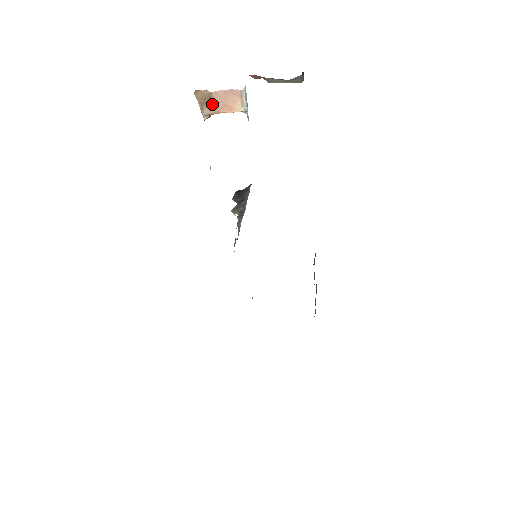
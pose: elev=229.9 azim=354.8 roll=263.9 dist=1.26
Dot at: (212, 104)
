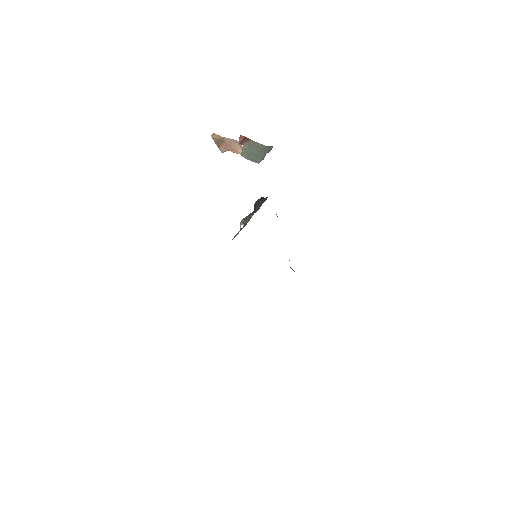
Dot at: (225, 145)
